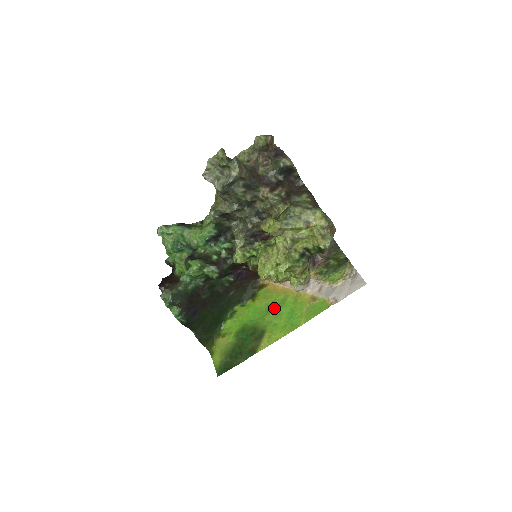
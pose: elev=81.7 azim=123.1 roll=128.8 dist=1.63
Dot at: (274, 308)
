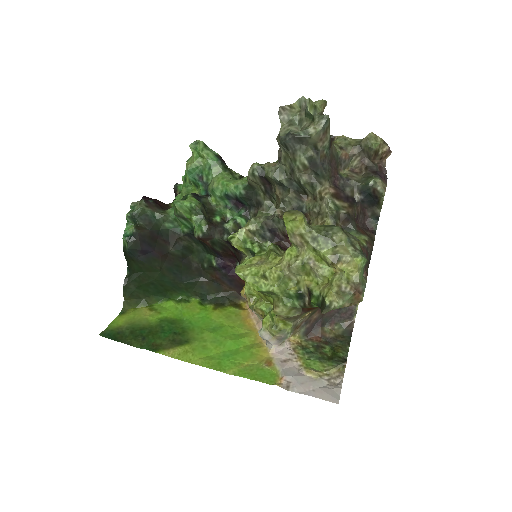
Dot at: (223, 332)
